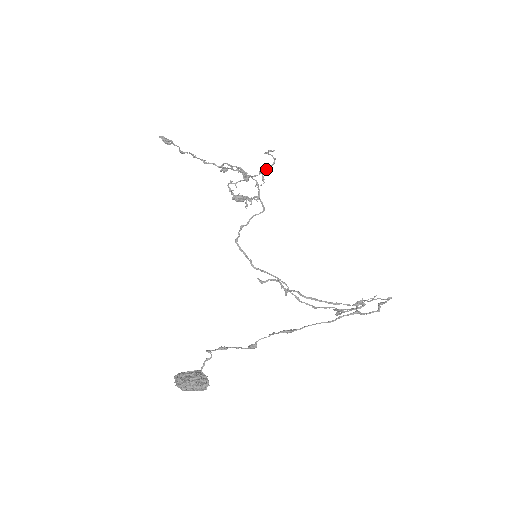
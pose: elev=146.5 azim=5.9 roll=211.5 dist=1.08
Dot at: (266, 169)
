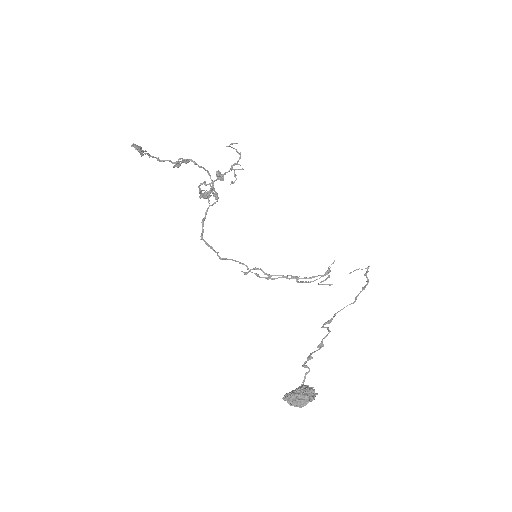
Dot at: (235, 164)
